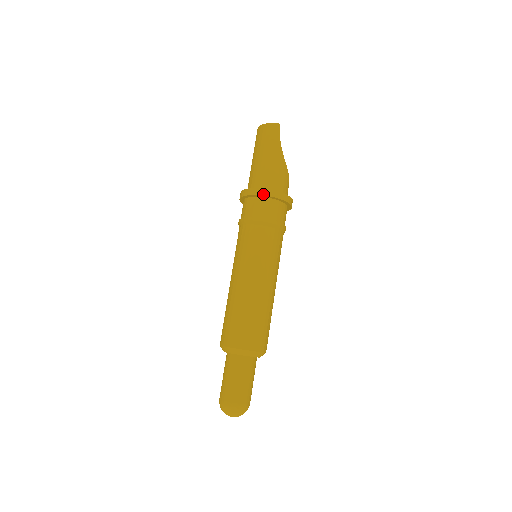
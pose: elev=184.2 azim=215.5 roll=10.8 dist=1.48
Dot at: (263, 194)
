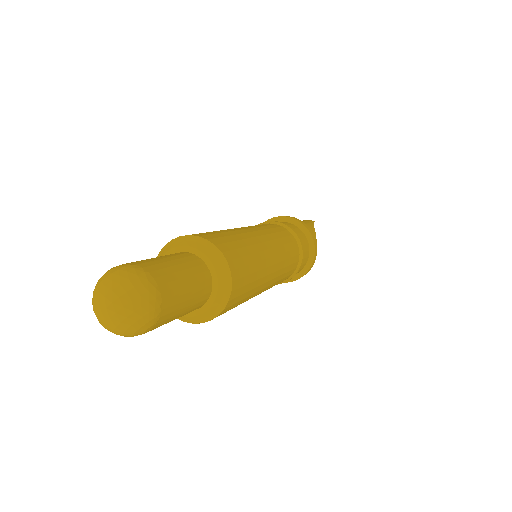
Dot at: (287, 216)
